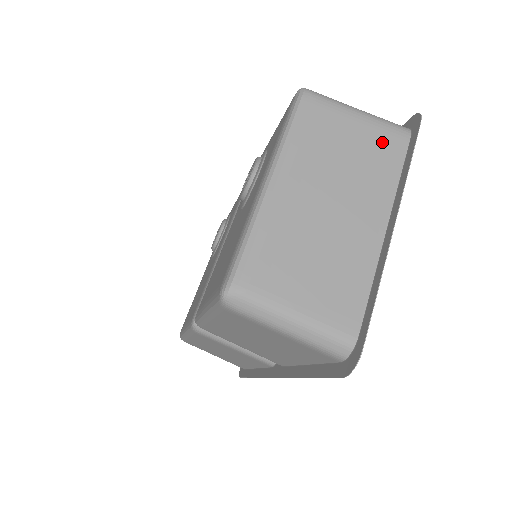
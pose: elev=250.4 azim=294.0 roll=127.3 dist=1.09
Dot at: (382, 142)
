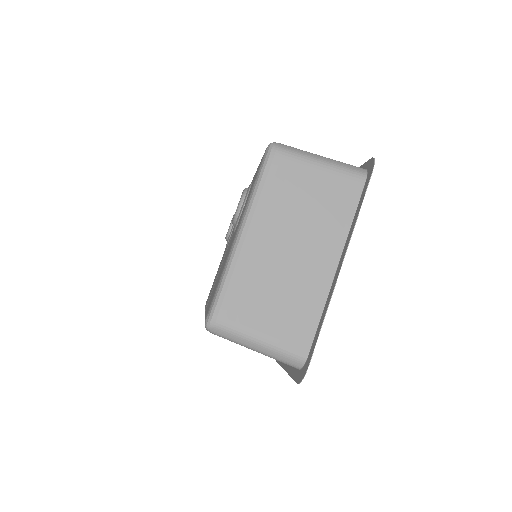
Dot at: (339, 189)
